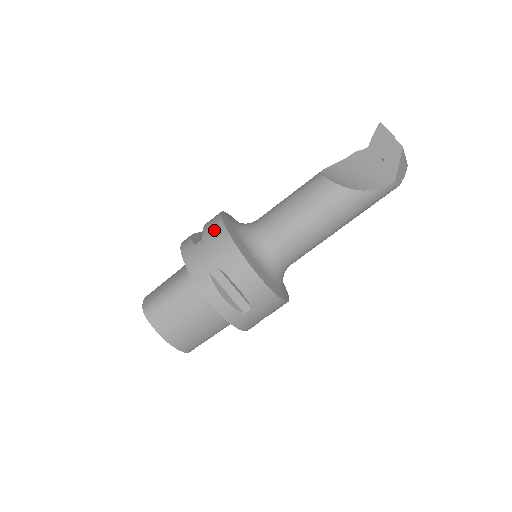
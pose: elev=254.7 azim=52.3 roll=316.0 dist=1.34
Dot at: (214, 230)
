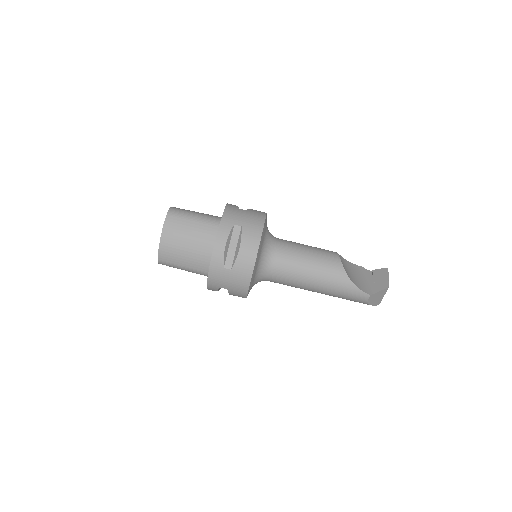
Dot at: (258, 213)
